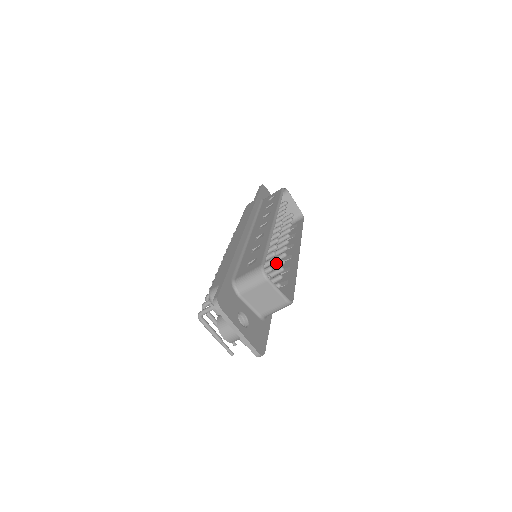
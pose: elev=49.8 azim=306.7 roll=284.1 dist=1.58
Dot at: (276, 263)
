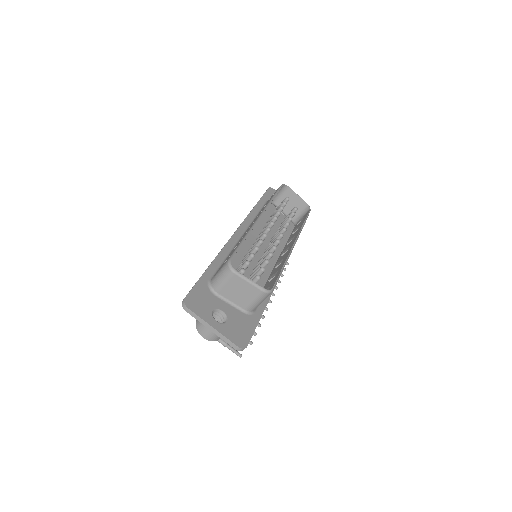
Dot at: (264, 257)
